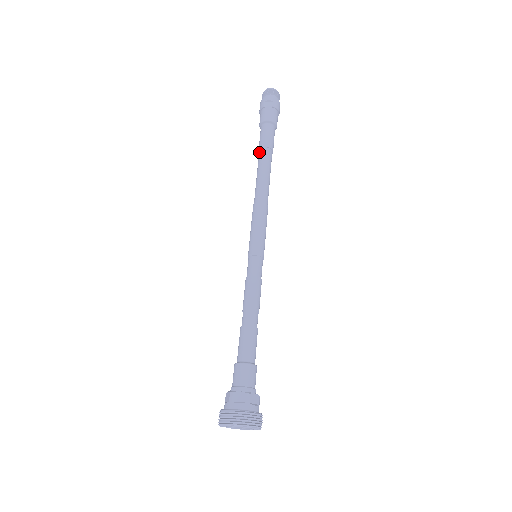
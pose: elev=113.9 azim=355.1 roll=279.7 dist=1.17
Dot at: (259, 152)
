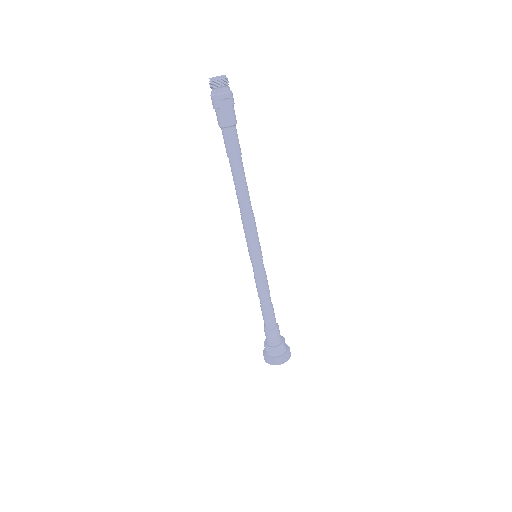
Dot at: (231, 161)
